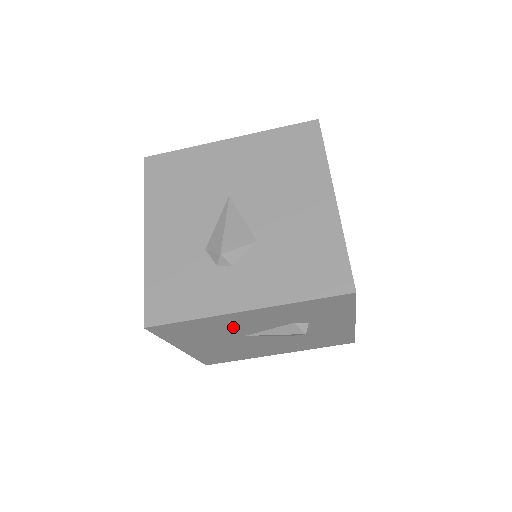
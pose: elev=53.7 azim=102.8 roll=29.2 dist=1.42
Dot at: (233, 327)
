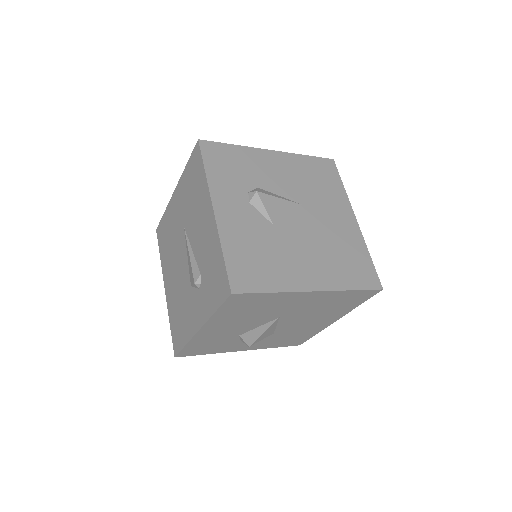
Dot at: occluded
